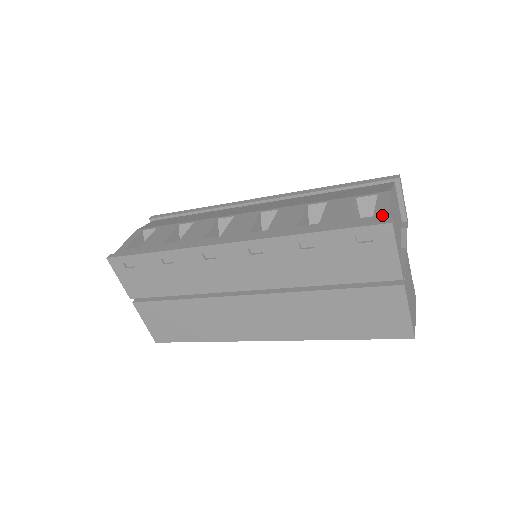
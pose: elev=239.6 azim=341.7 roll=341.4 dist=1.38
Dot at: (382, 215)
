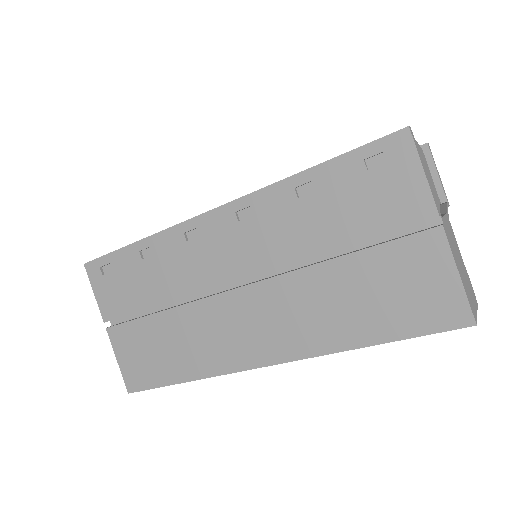
Dot at: occluded
